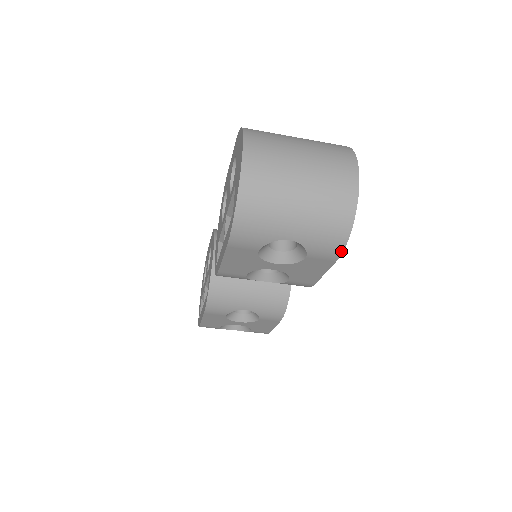
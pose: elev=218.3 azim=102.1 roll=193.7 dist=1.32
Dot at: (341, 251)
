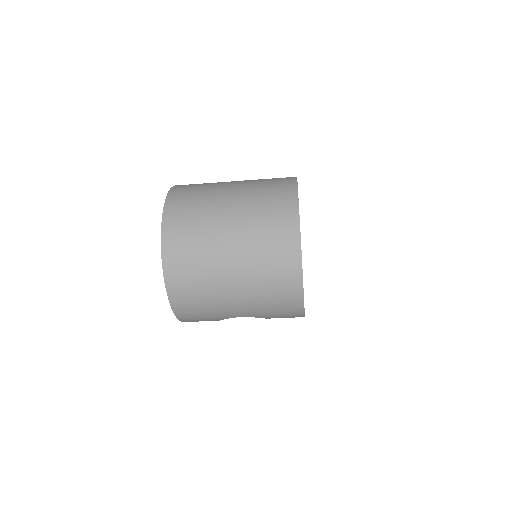
Dot at: (302, 315)
